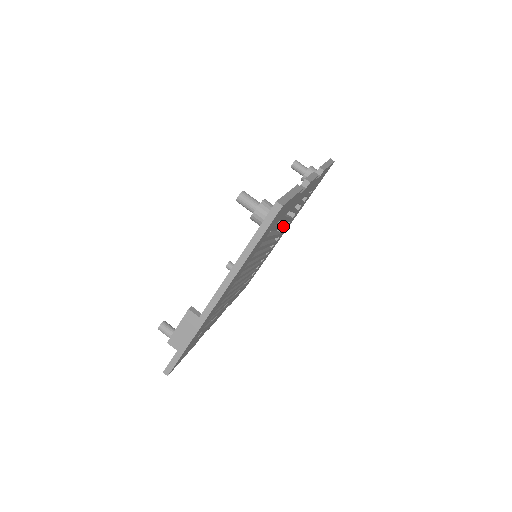
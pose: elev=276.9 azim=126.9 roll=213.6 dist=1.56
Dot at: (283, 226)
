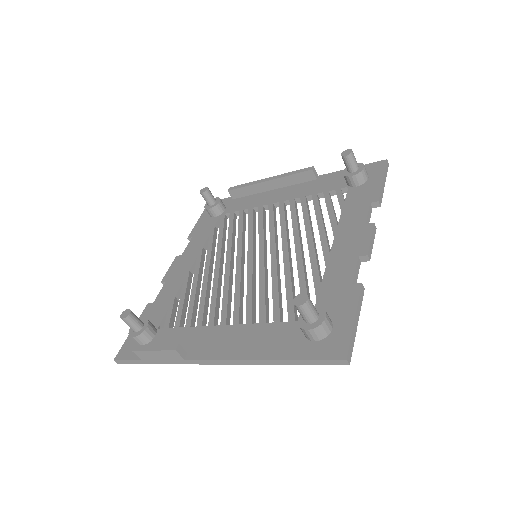
Dot at: (300, 235)
